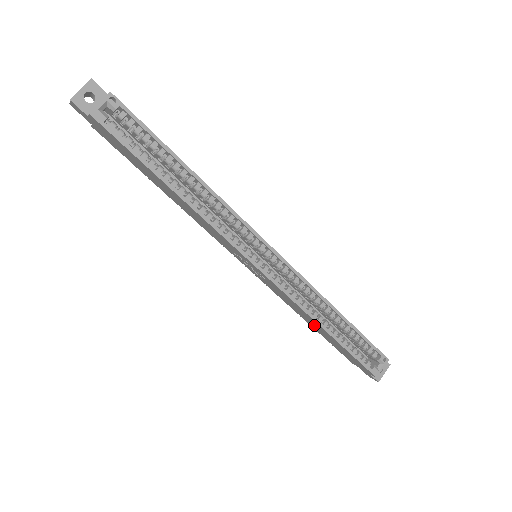
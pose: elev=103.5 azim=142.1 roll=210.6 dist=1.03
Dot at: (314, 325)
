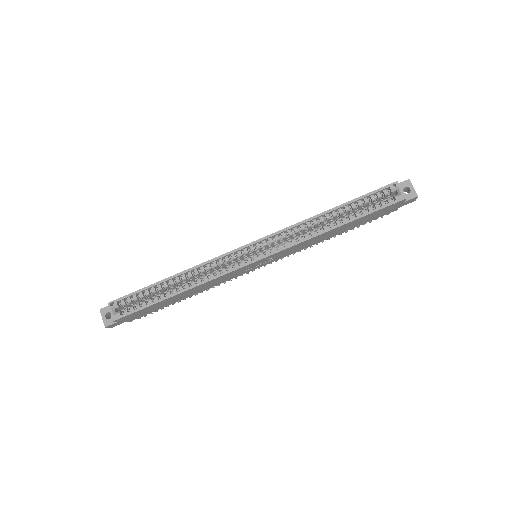
Dot at: (334, 233)
